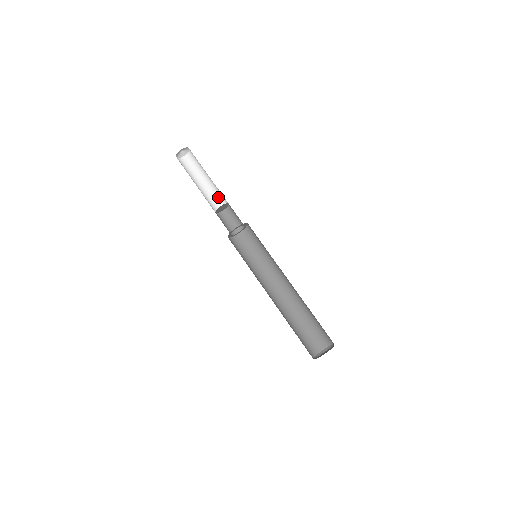
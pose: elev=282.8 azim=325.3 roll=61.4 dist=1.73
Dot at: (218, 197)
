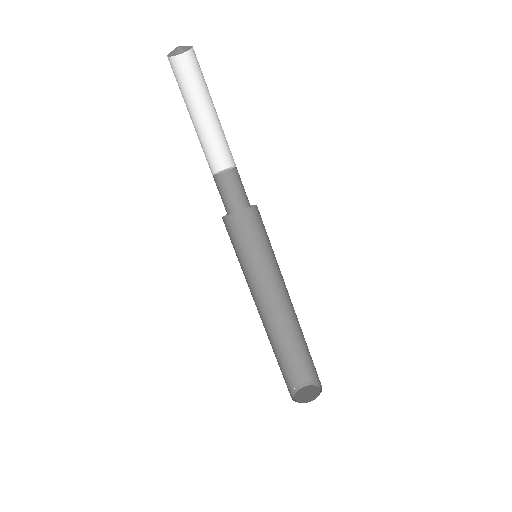
Dot at: (221, 146)
